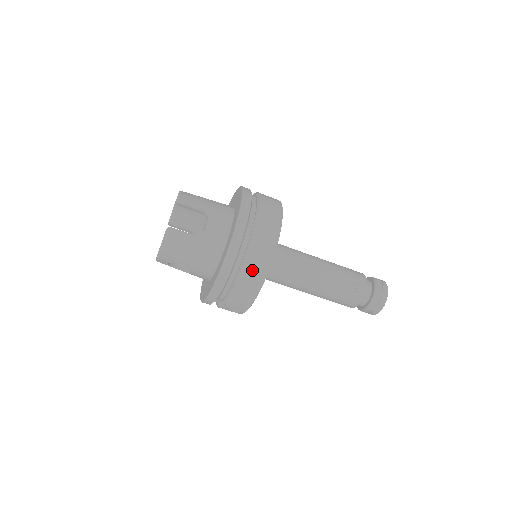
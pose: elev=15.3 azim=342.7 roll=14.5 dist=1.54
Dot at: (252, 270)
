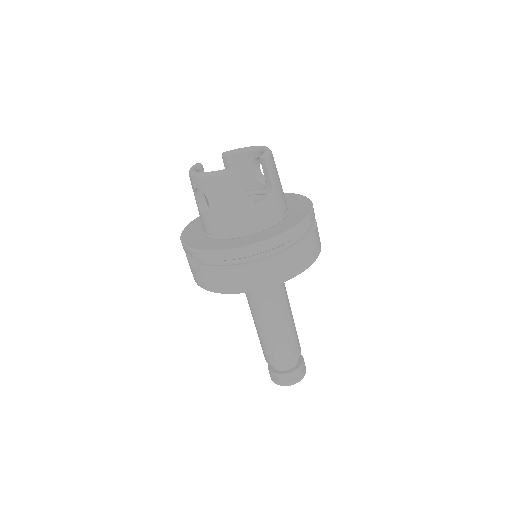
Dot at: (258, 274)
